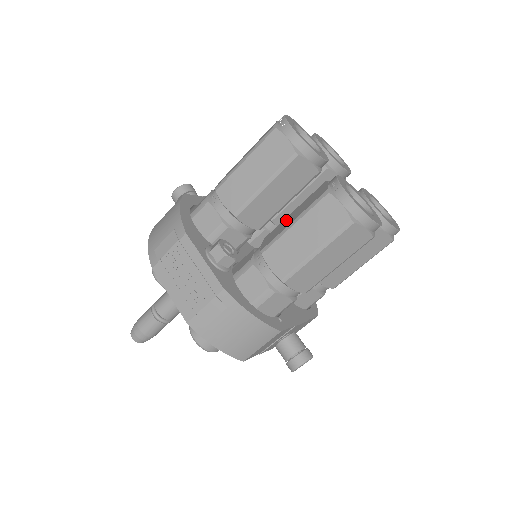
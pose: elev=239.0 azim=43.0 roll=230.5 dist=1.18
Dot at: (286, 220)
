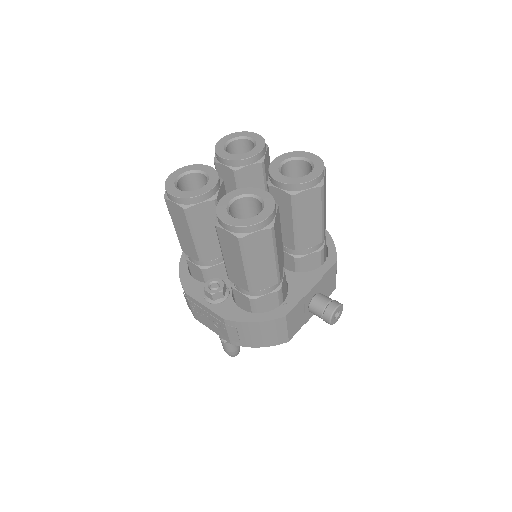
Dot at: occluded
